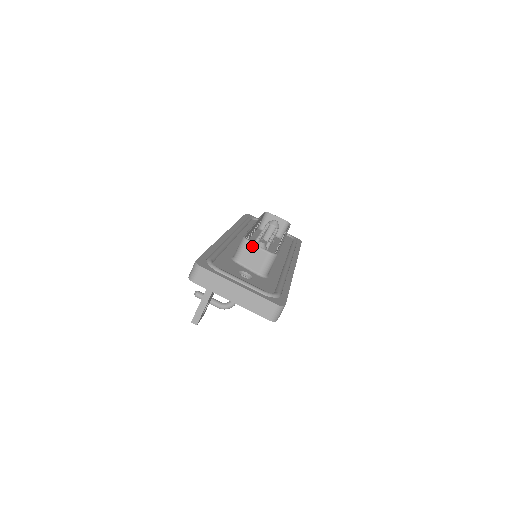
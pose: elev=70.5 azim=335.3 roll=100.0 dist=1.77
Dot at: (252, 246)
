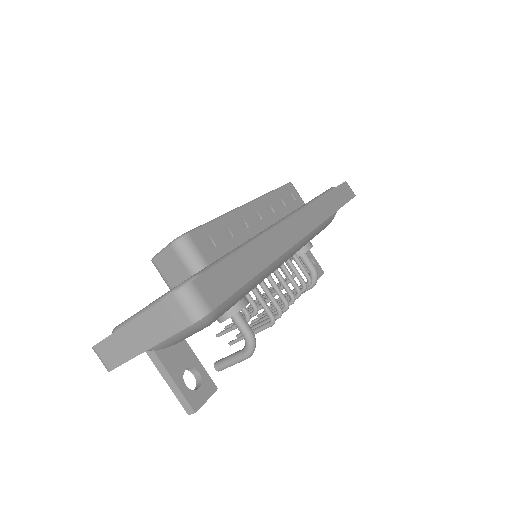
Dot at: (159, 259)
